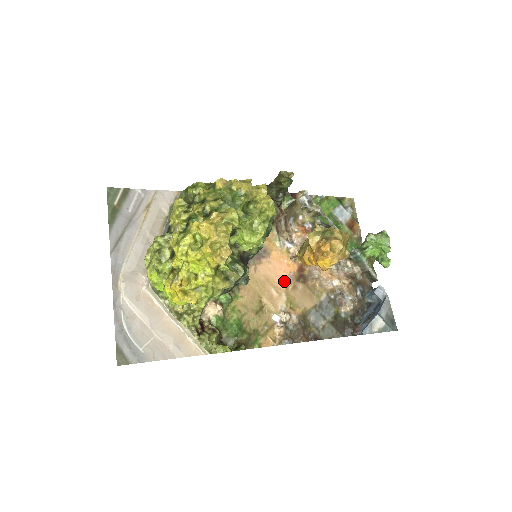
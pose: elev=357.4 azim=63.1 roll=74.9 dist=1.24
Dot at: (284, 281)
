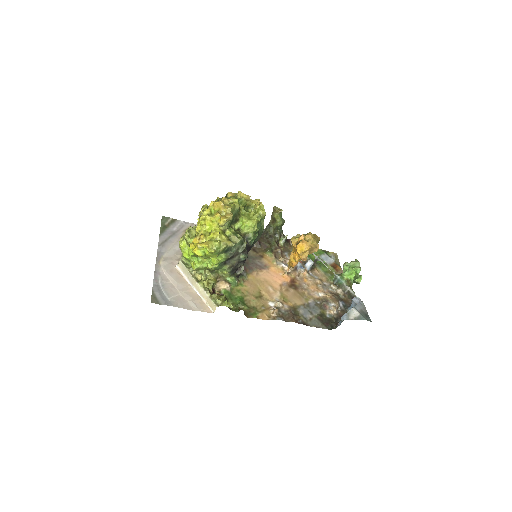
Dot at: (279, 285)
